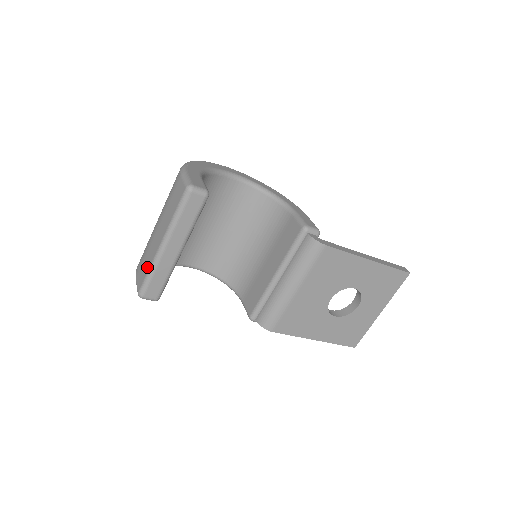
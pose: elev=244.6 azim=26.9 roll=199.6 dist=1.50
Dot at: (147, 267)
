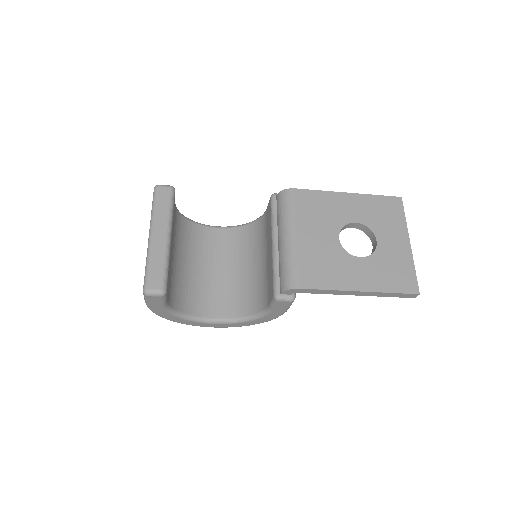
Dot at: occluded
